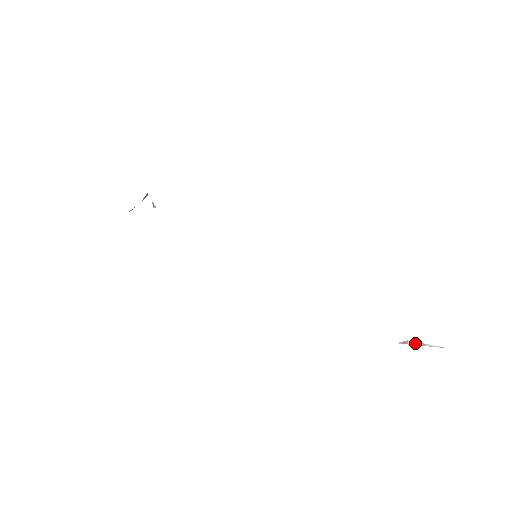
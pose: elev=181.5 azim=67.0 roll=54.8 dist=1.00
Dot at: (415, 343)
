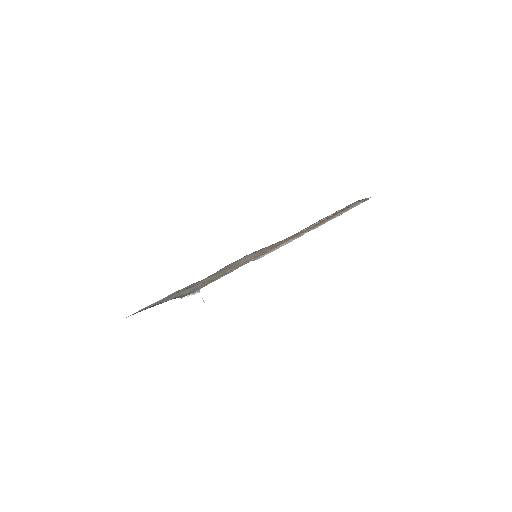
Dot at: occluded
